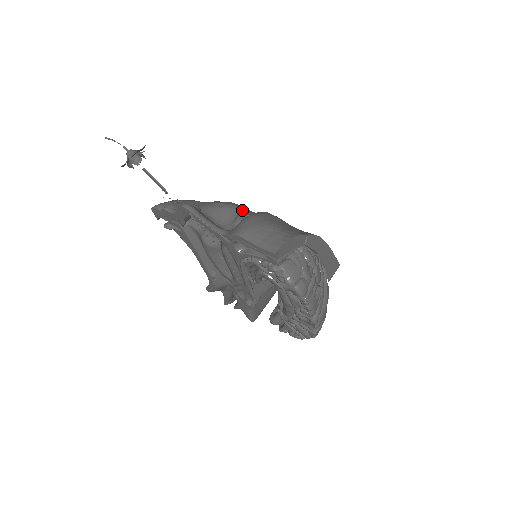
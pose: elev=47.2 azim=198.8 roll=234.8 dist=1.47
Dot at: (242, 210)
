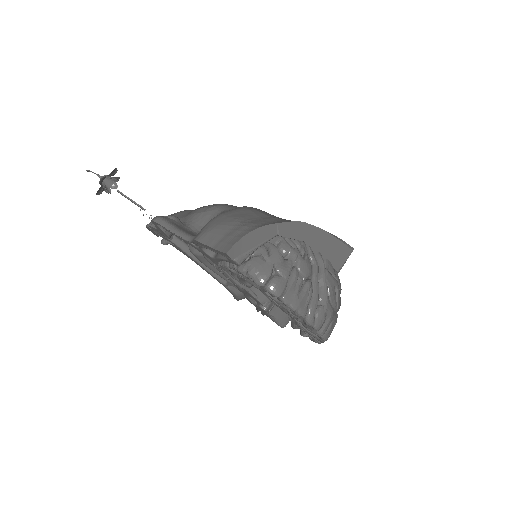
Dot at: (225, 210)
